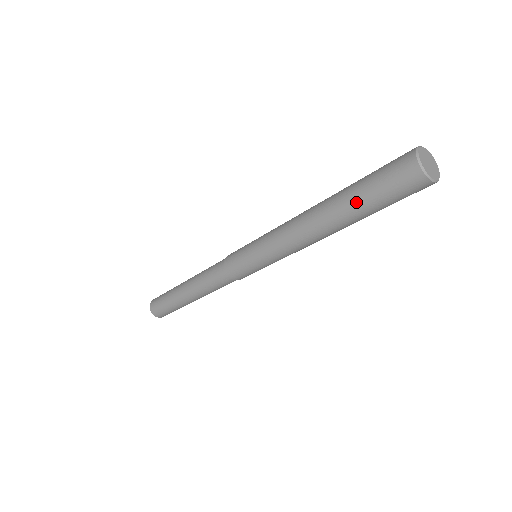
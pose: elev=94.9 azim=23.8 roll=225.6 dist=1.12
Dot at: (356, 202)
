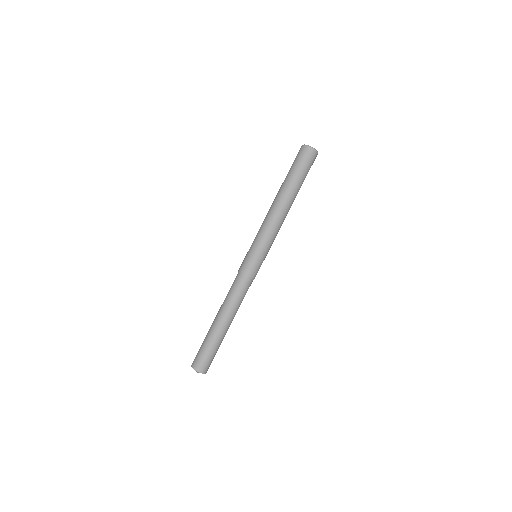
Dot at: (293, 178)
